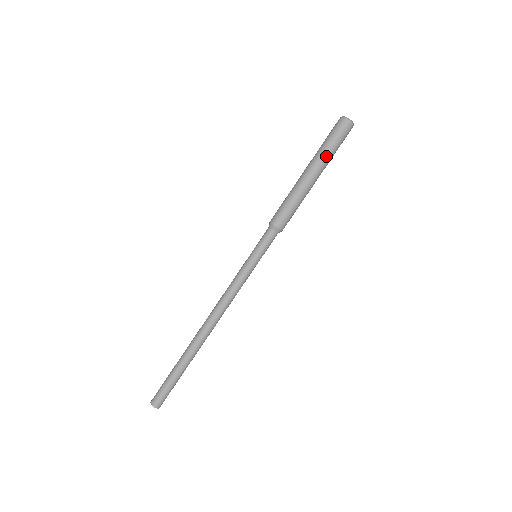
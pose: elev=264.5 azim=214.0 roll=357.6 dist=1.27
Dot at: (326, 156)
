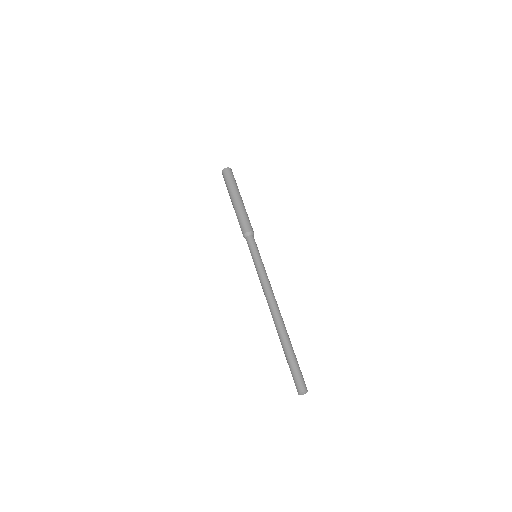
Dot at: (236, 187)
